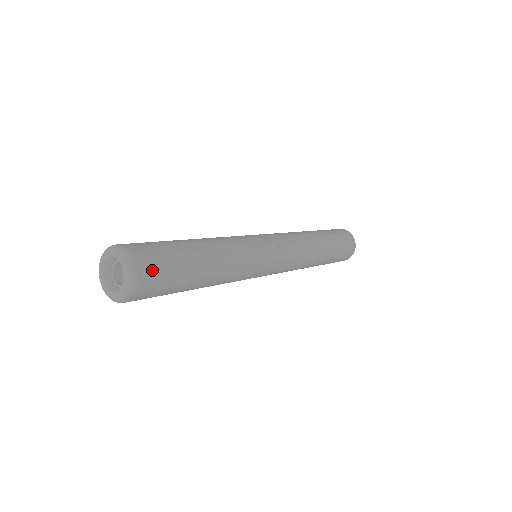
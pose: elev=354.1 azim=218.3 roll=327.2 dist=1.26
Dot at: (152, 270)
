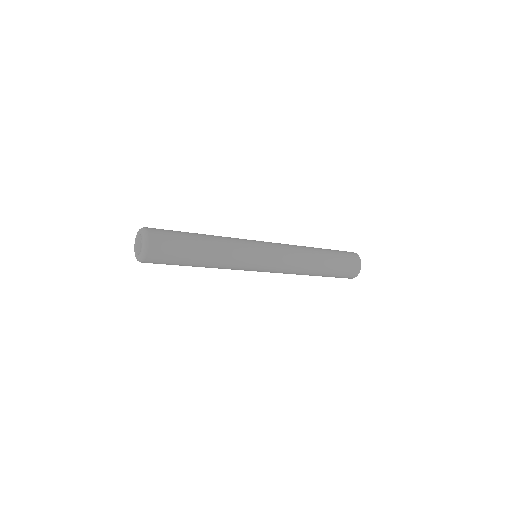
Dot at: (158, 231)
